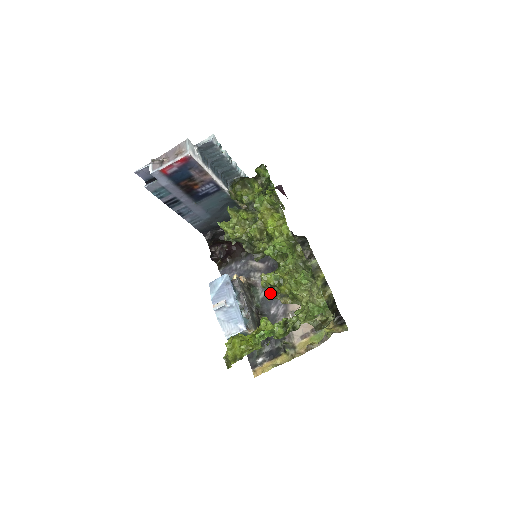
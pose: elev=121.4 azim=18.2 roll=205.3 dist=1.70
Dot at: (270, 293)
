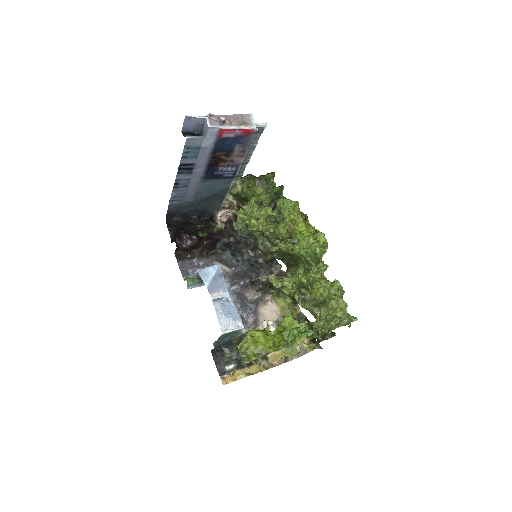
Dot at: (298, 293)
